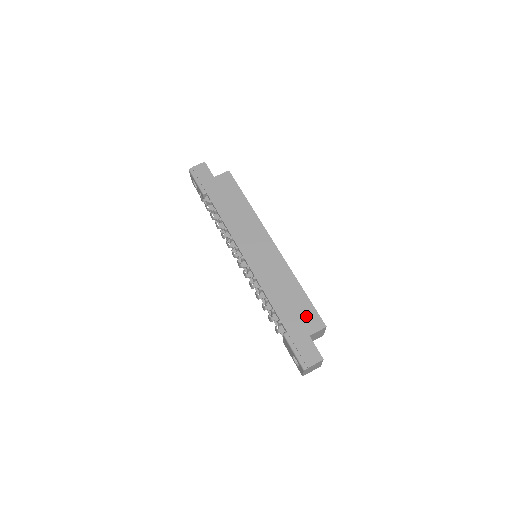
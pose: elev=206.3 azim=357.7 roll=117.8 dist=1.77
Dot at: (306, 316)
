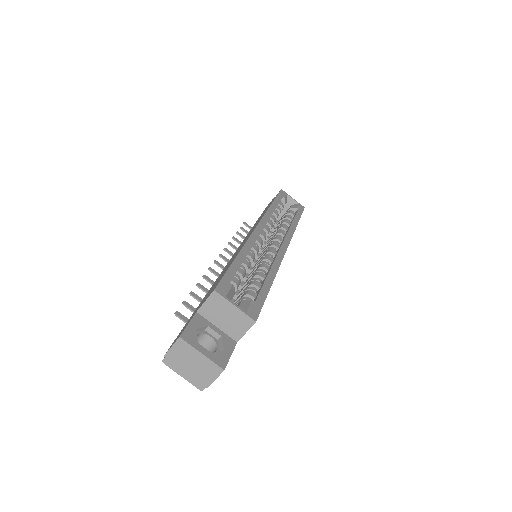
Dot at: (213, 288)
